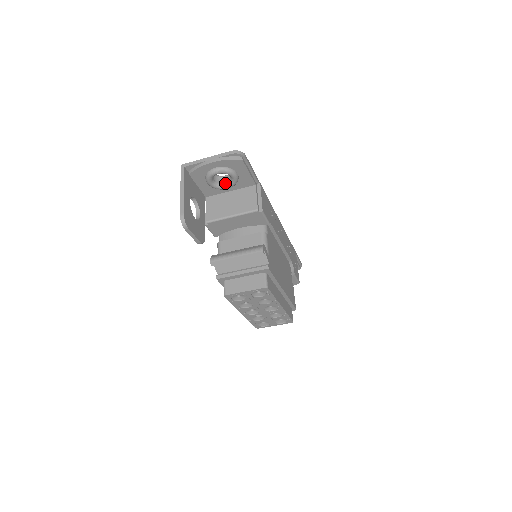
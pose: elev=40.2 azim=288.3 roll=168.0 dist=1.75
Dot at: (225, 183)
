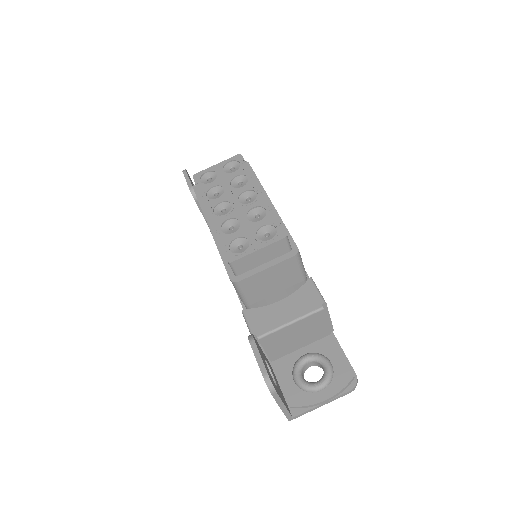
Dot at: occluded
